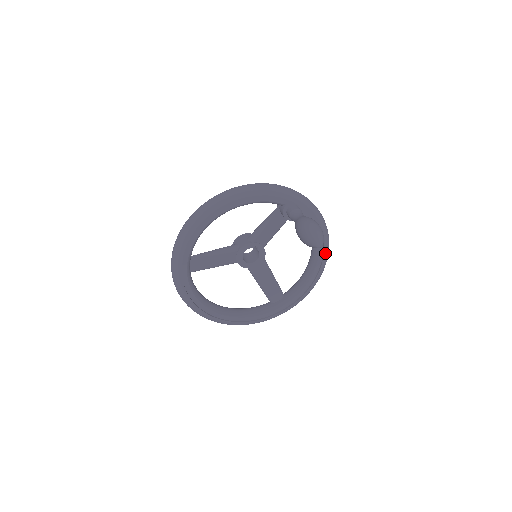
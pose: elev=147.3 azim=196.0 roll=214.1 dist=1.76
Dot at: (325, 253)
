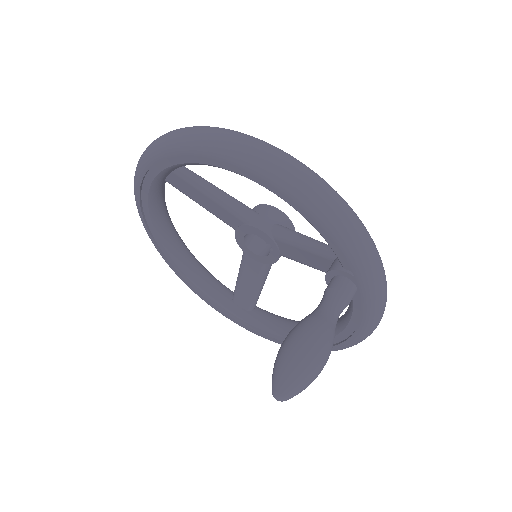
Dot at: (332, 348)
